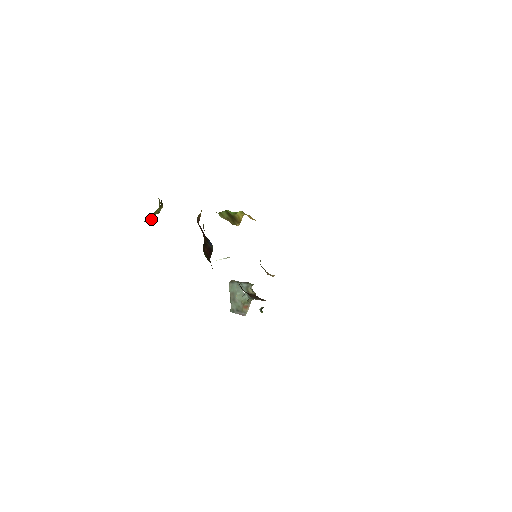
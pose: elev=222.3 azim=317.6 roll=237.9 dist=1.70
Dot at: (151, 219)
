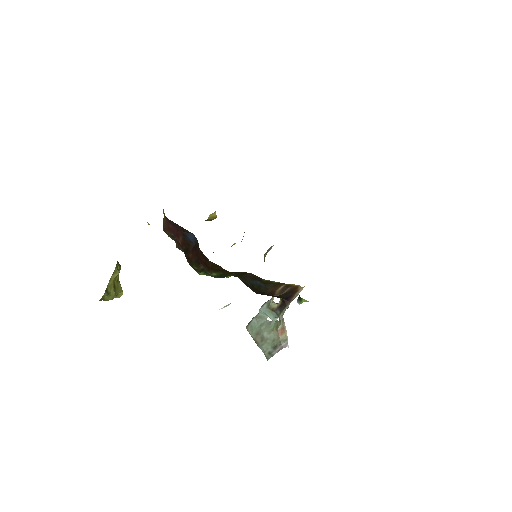
Dot at: (114, 296)
